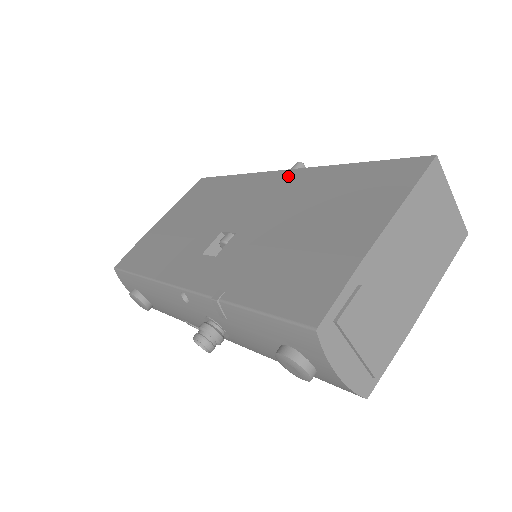
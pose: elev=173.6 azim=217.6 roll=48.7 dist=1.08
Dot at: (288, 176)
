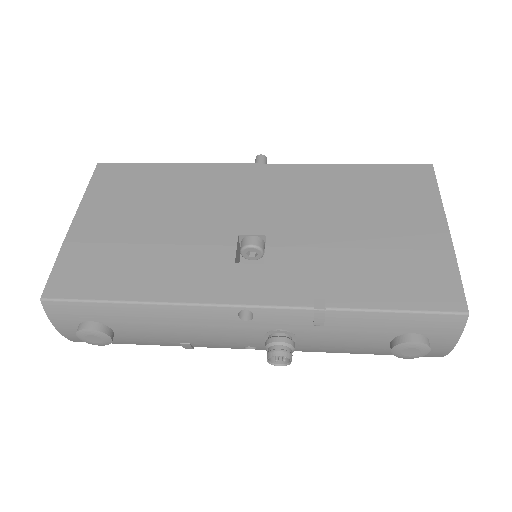
Dot at: (274, 171)
